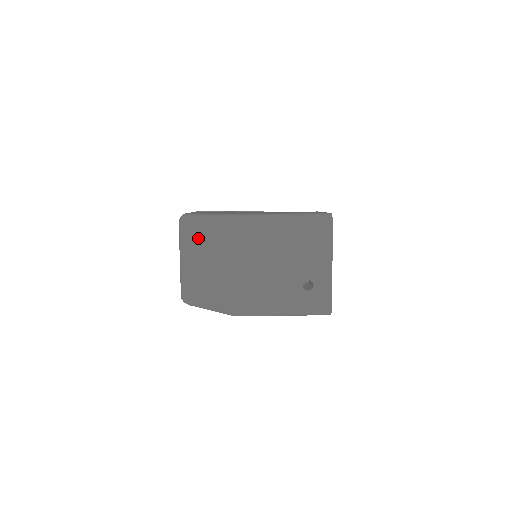
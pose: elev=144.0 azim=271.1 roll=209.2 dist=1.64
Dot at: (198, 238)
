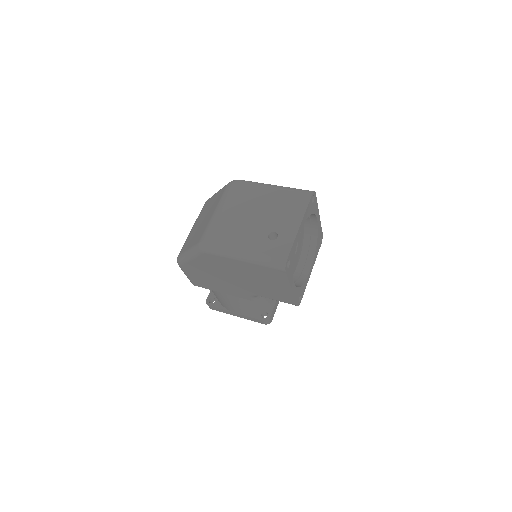
Dot at: (209, 205)
